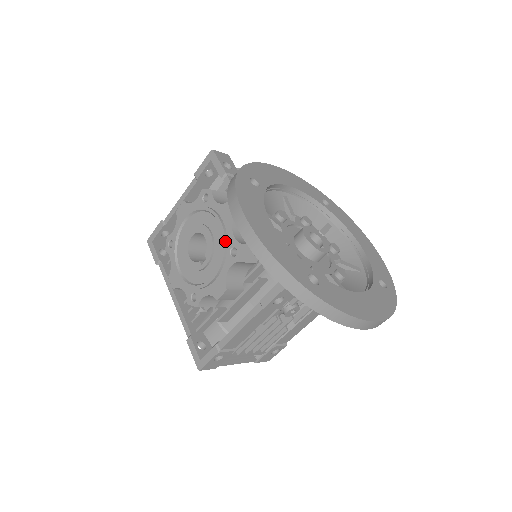
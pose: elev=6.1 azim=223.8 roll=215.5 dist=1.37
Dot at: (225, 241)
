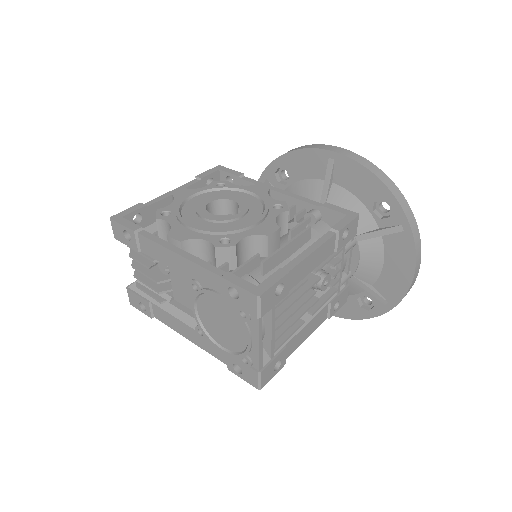
Dot at: (266, 200)
